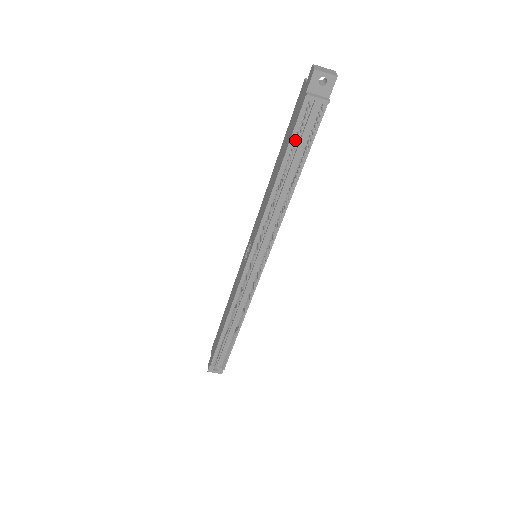
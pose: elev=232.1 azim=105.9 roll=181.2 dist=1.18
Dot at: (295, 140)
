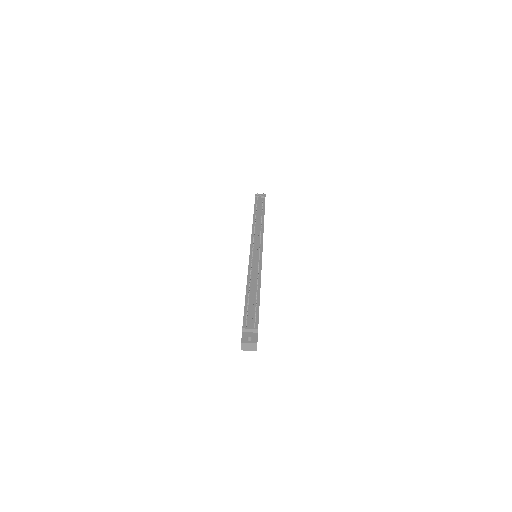
Dot at: occluded
